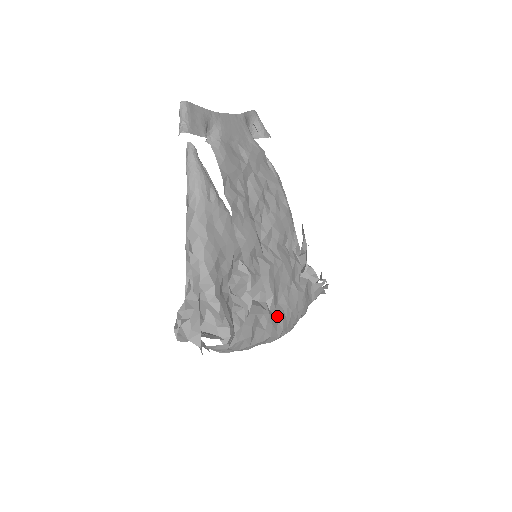
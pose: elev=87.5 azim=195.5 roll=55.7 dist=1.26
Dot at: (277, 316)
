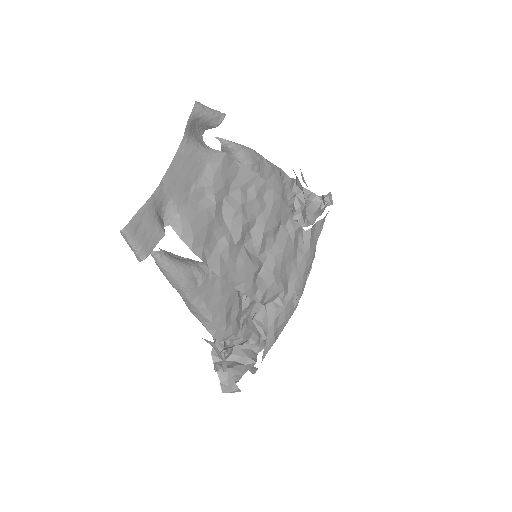
Dot at: (291, 298)
